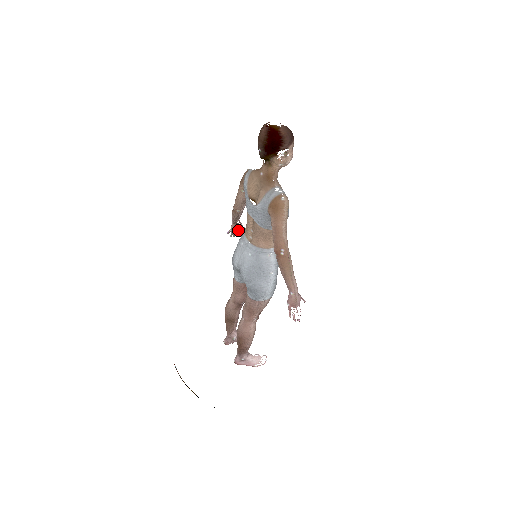
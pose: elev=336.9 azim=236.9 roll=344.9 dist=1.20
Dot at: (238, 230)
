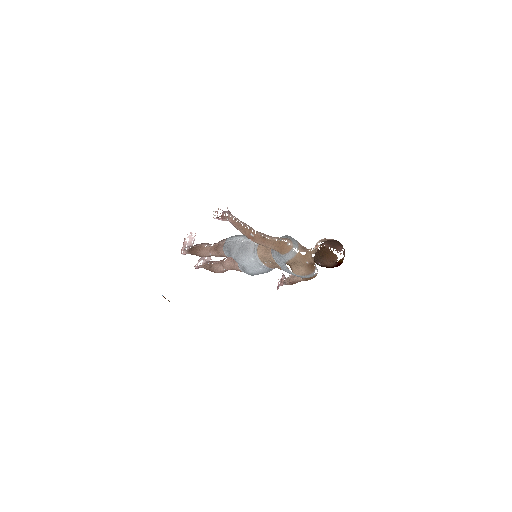
Dot at: occluded
